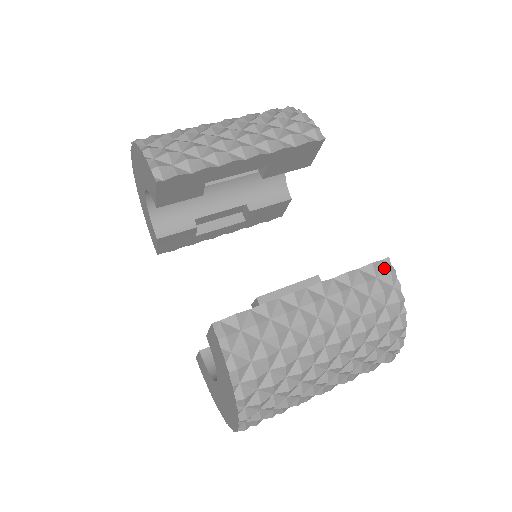
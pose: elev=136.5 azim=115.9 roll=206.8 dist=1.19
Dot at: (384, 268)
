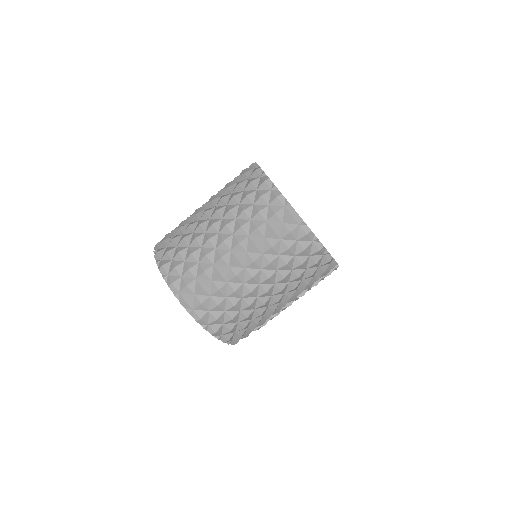
Dot at: occluded
